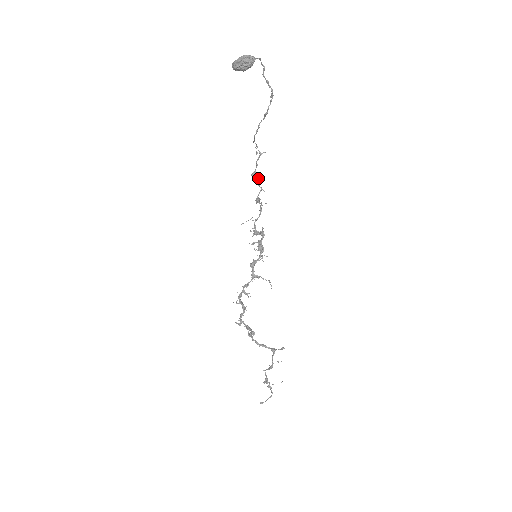
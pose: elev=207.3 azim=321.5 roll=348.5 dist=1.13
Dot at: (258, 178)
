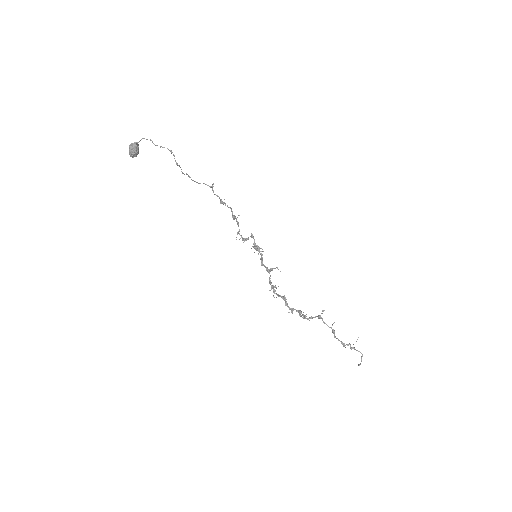
Dot at: occluded
